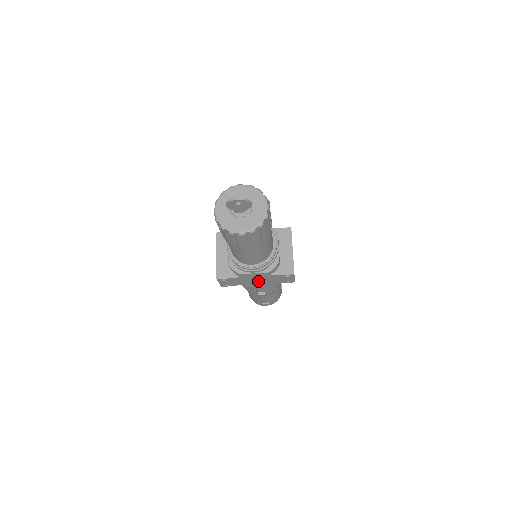
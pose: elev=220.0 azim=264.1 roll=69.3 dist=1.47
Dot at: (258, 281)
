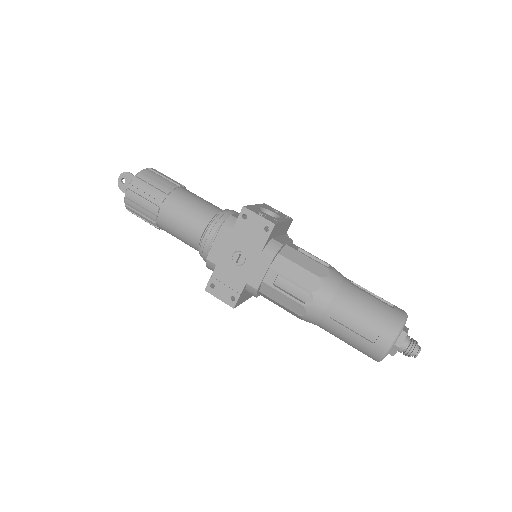
Dot at: (244, 260)
